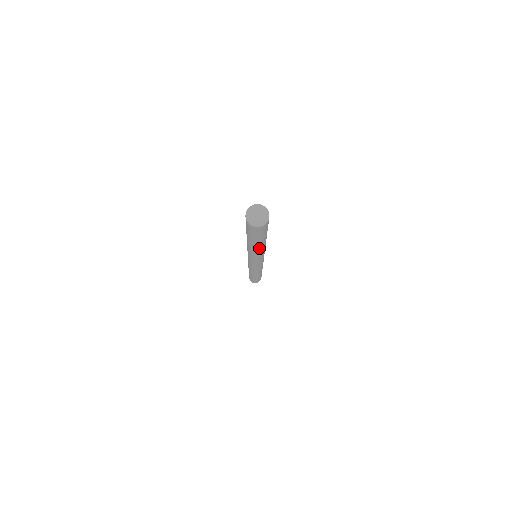
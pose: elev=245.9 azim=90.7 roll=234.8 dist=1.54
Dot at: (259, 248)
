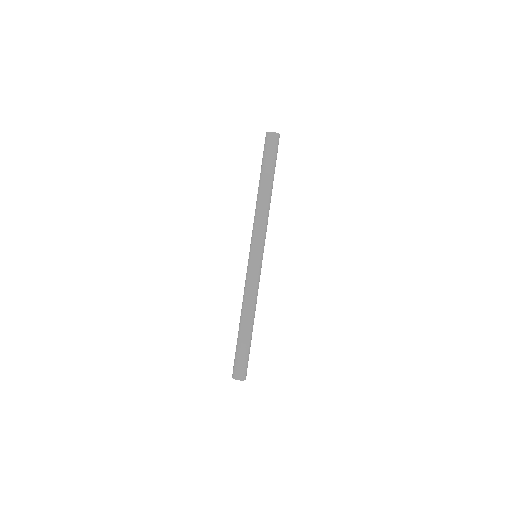
Dot at: (266, 193)
